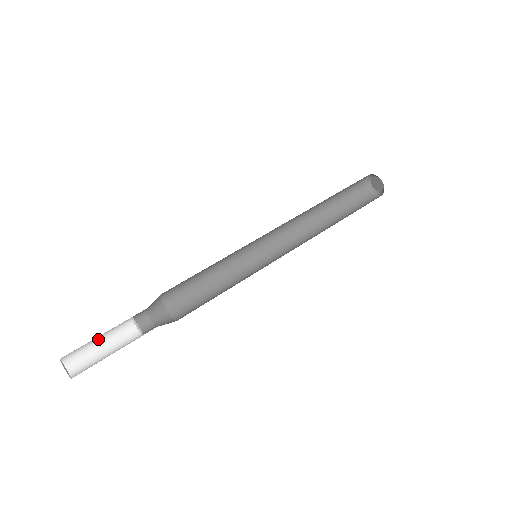
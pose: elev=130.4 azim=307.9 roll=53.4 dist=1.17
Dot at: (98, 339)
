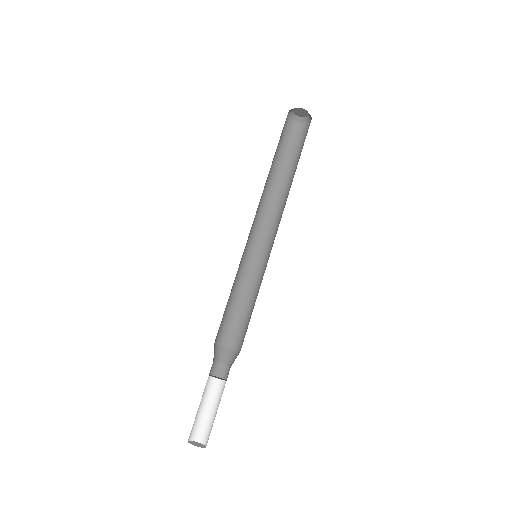
Dot at: occluded
